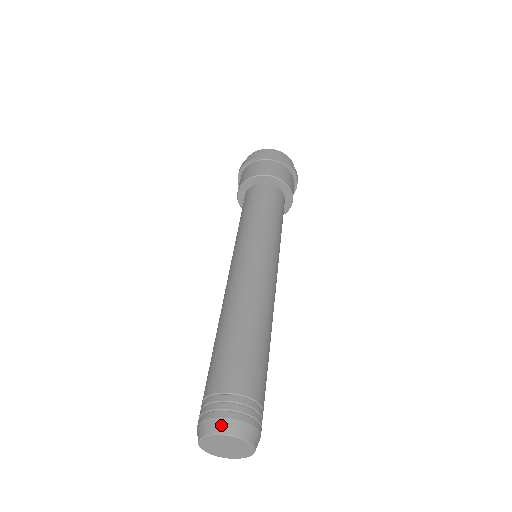
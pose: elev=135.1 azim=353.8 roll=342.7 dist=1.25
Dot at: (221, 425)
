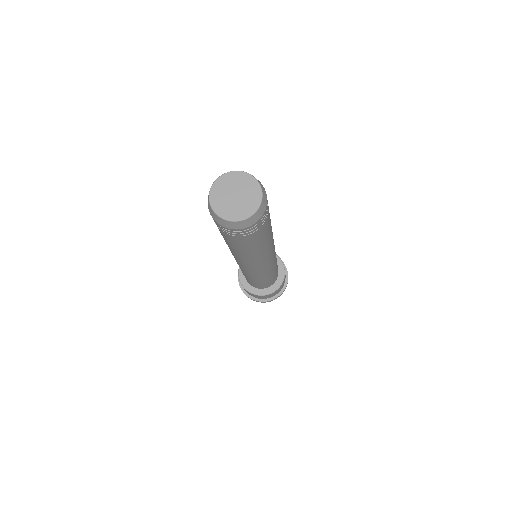
Dot at: (216, 180)
